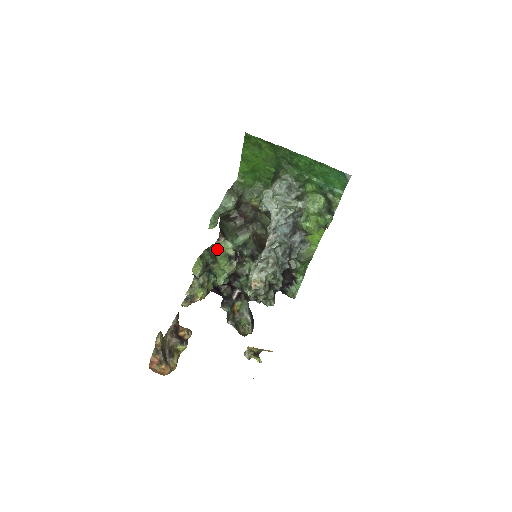
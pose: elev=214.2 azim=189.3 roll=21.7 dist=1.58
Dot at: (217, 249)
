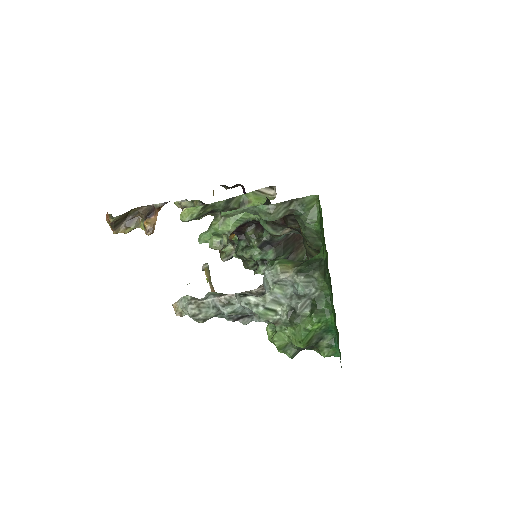
Dot at: (243, 205)
